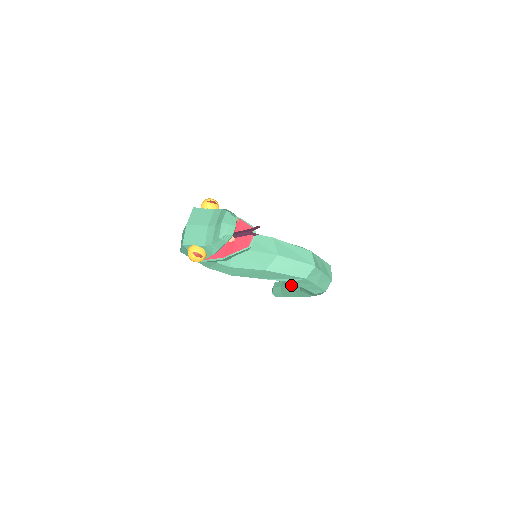
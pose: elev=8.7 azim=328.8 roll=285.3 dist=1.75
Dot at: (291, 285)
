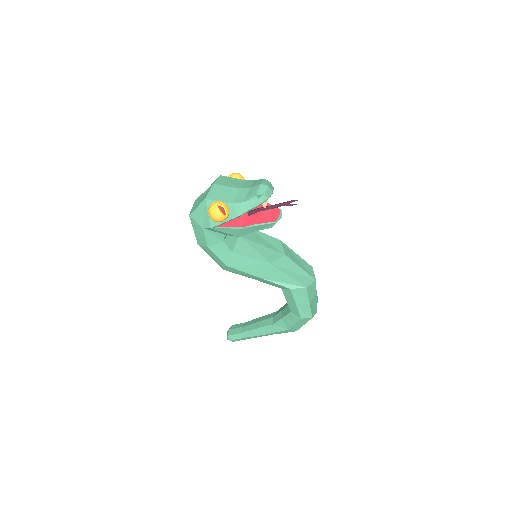
Dot at: (259, 322)
